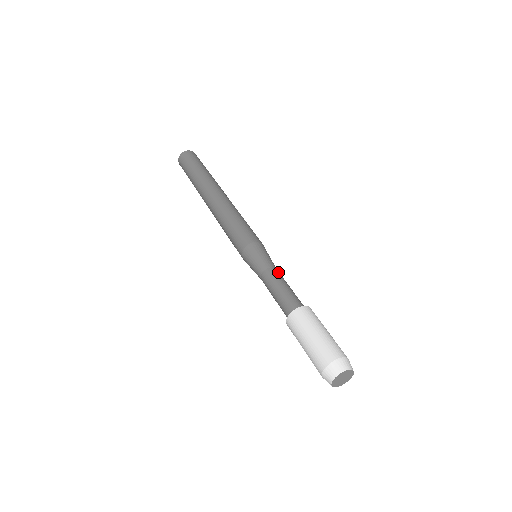
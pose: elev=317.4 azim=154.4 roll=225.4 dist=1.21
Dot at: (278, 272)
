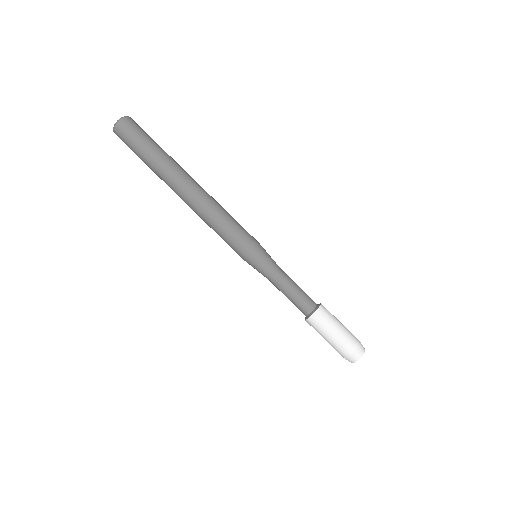
Dot at: (285, 273)
